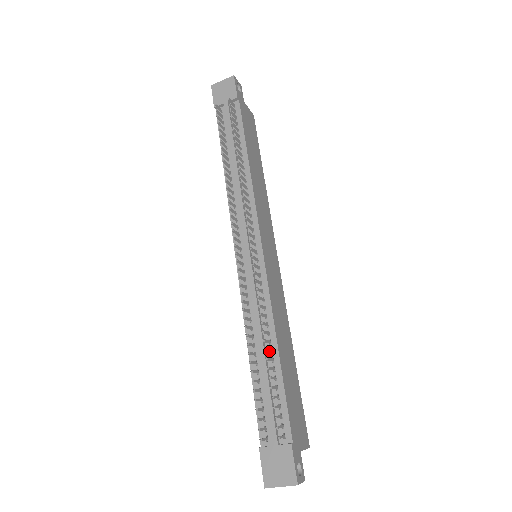
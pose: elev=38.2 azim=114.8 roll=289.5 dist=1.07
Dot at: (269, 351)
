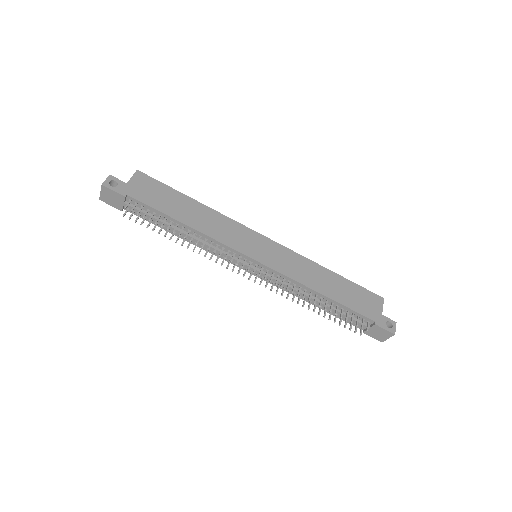
Dot at: (321, 302)
